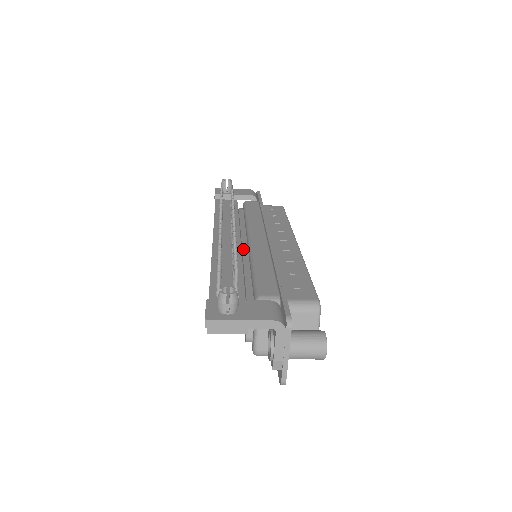
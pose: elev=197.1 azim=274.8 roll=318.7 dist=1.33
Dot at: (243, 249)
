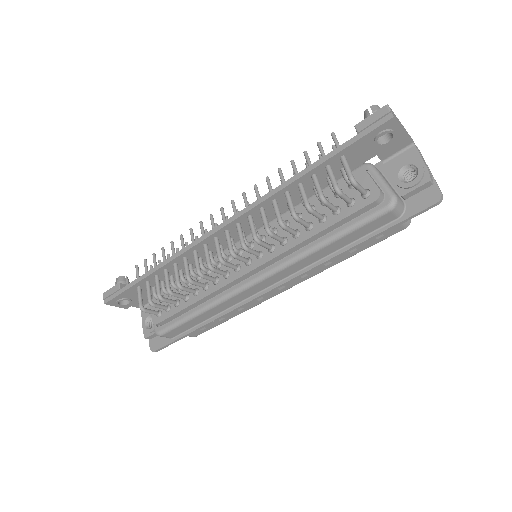
Dot at: occluded
